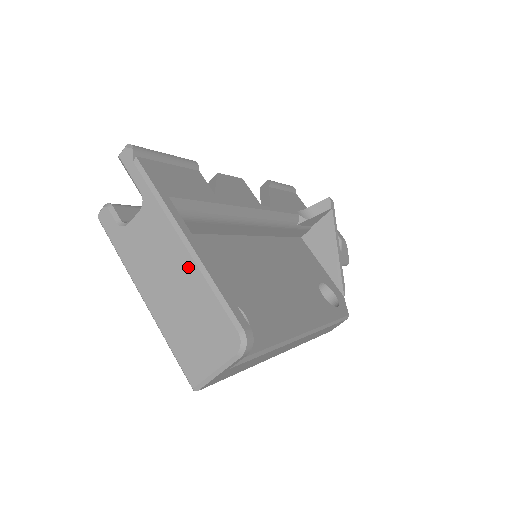
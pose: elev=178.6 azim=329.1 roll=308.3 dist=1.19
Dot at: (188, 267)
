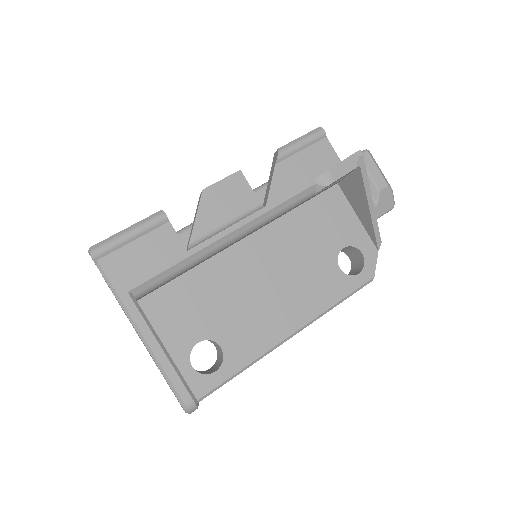
Dot at: occluded
